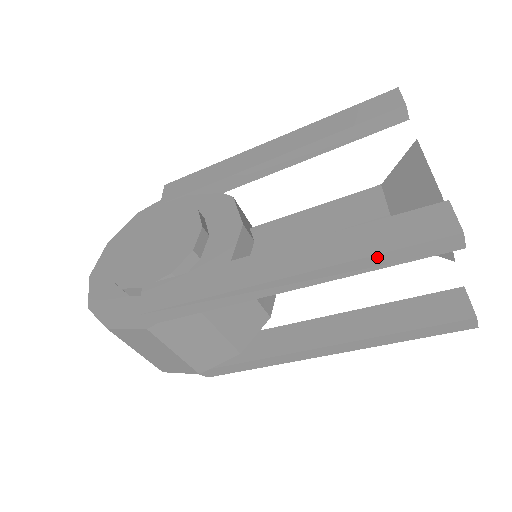
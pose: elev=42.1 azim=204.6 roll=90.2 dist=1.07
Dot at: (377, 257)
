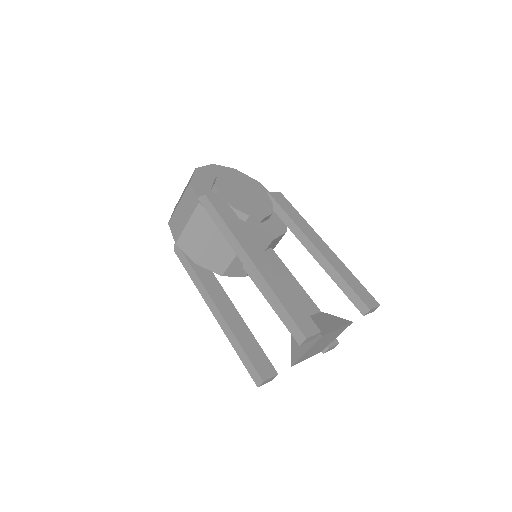
Dot at: (280, 304)
